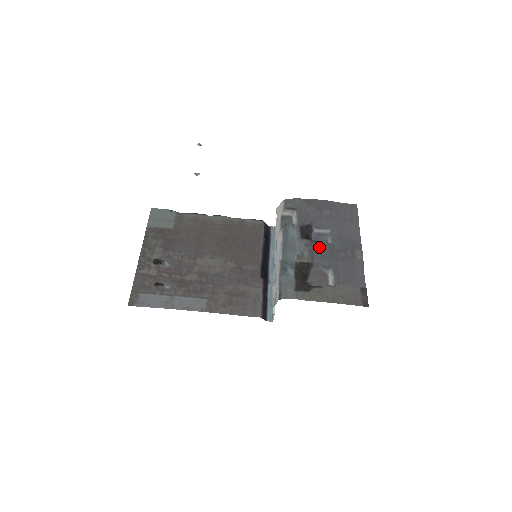
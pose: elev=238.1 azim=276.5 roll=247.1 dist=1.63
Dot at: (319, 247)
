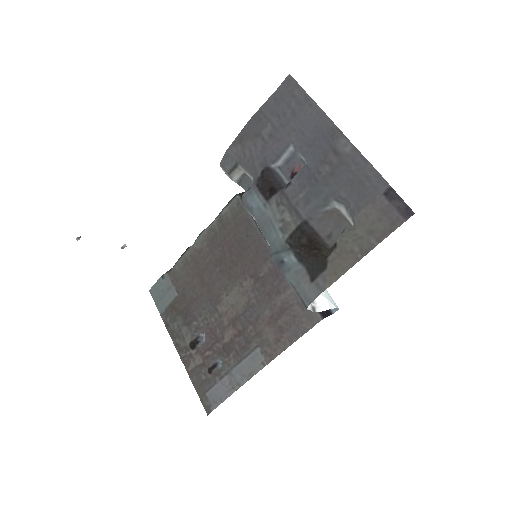
Dot at: (294, 190)
